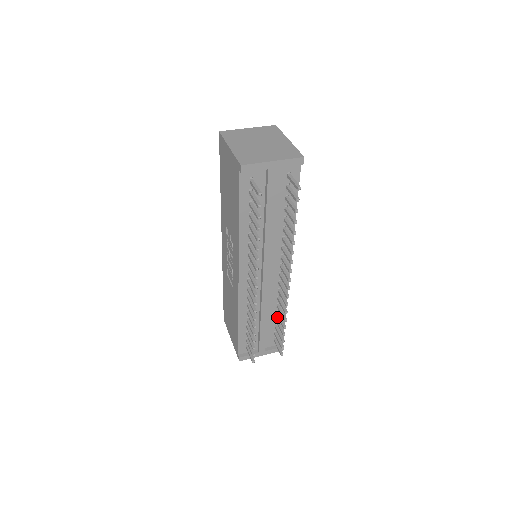
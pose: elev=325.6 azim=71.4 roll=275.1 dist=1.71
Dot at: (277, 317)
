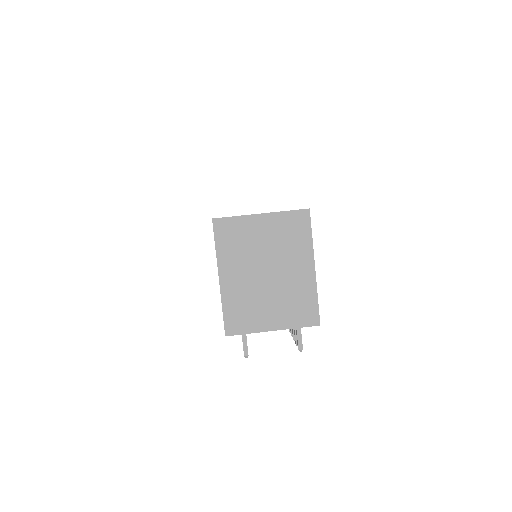
Dot at: occluded
